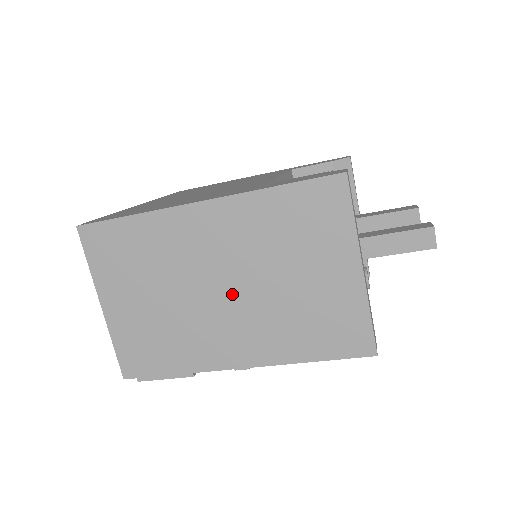
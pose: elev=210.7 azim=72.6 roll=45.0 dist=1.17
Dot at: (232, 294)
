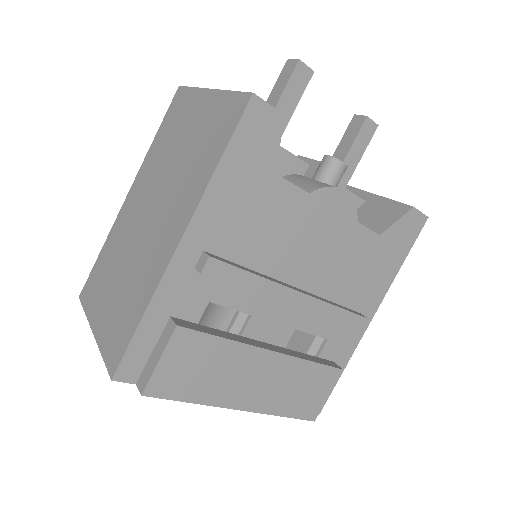
Dot at: (156, 208)
